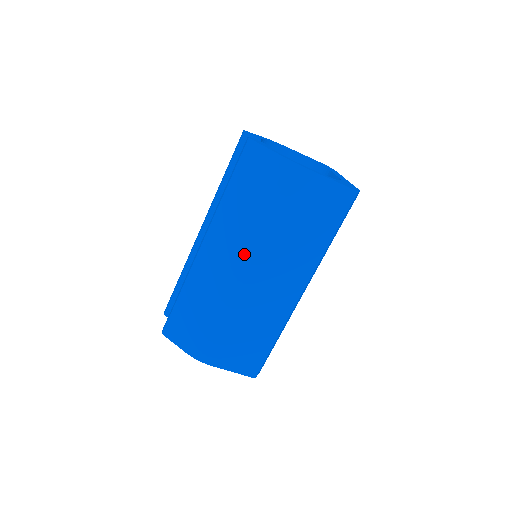
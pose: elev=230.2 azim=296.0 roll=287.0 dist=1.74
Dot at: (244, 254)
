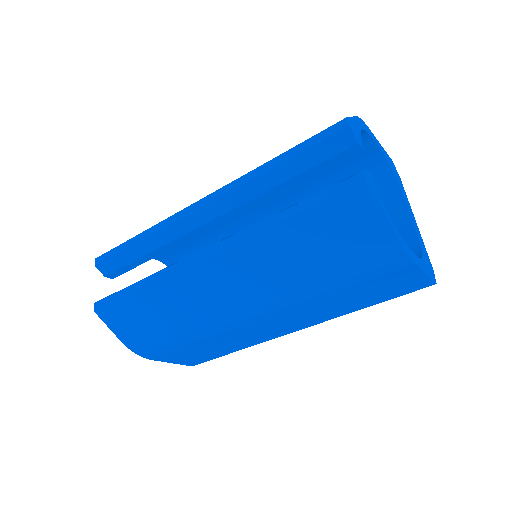
Dot at: (262, 300)
